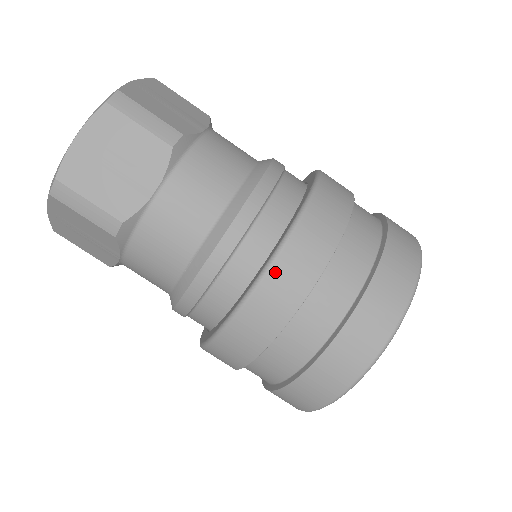
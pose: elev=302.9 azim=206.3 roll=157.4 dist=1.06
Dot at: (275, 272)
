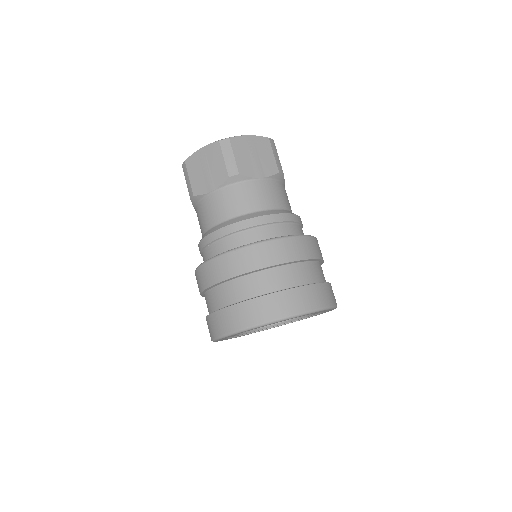
Dot at: (219, 260)
